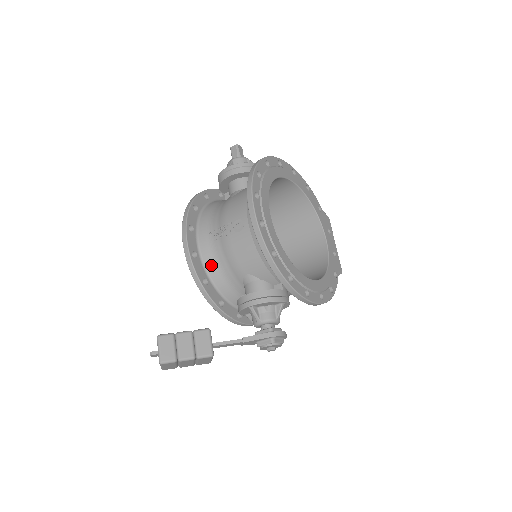
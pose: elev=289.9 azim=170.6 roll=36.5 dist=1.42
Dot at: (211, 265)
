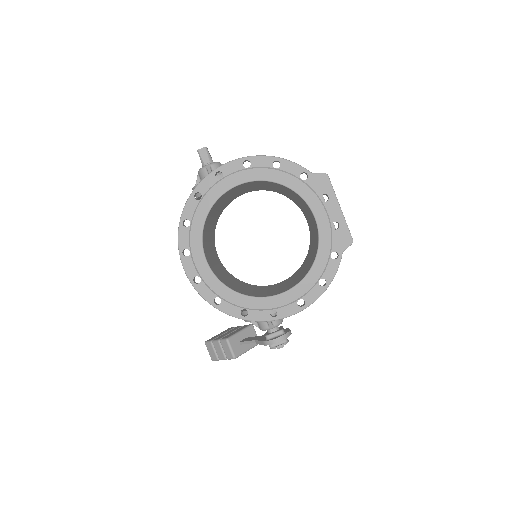
Dot at: occluded
